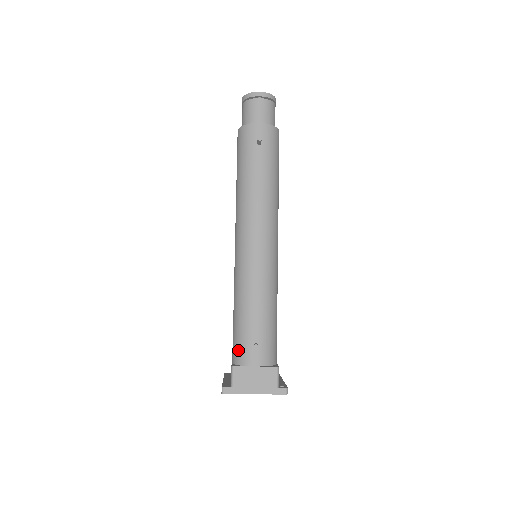
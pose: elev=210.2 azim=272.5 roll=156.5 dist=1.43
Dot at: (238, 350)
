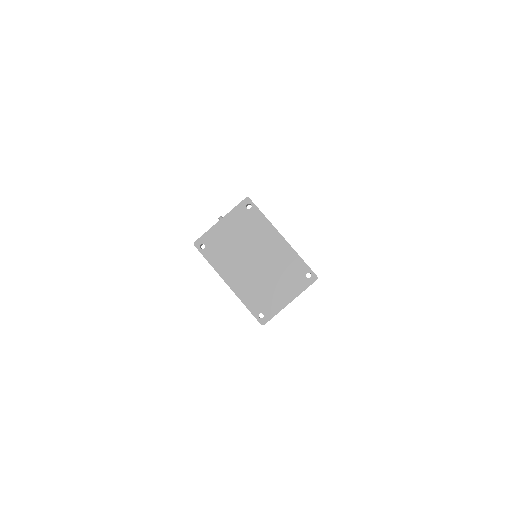
Dot at: occluded
